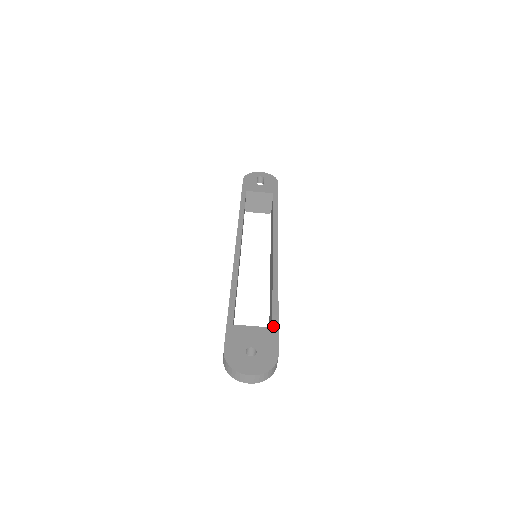
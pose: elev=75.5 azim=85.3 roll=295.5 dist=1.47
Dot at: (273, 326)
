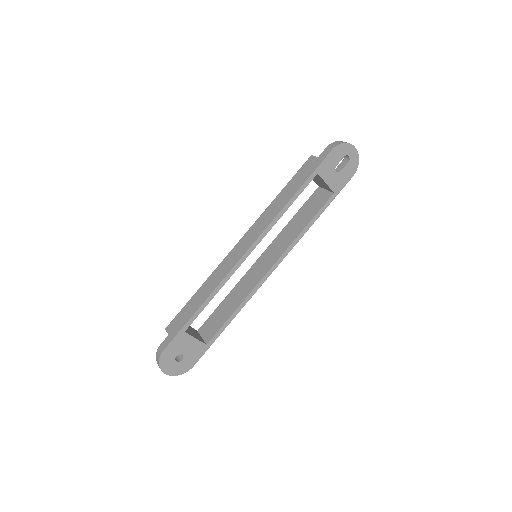
Dot at: (208, 344)
